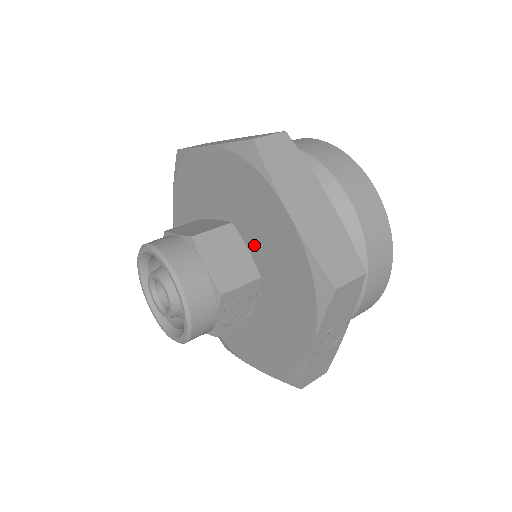
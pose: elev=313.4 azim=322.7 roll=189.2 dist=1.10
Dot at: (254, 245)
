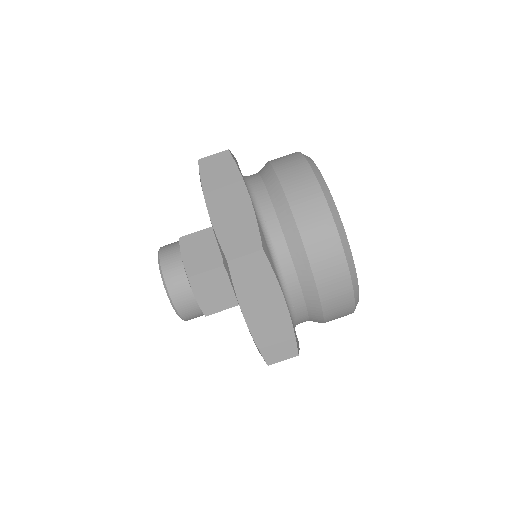
Dot at: occluded
